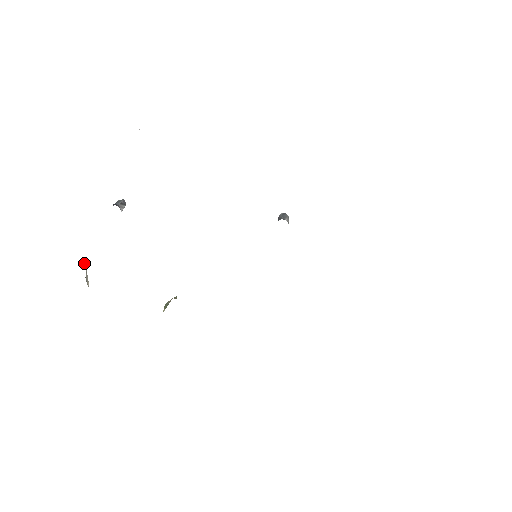
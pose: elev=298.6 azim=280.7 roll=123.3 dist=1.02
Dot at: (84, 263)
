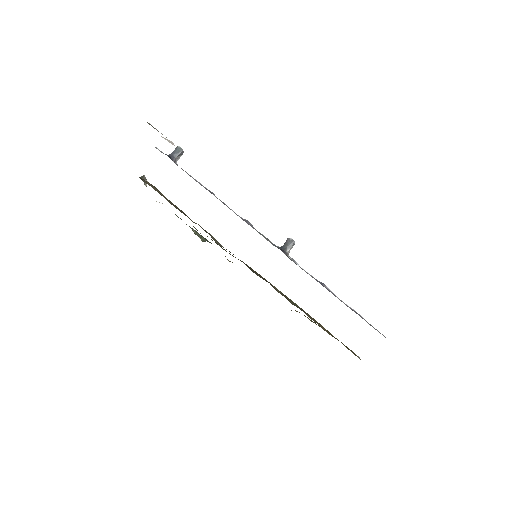
Dot at: (144, 178)
